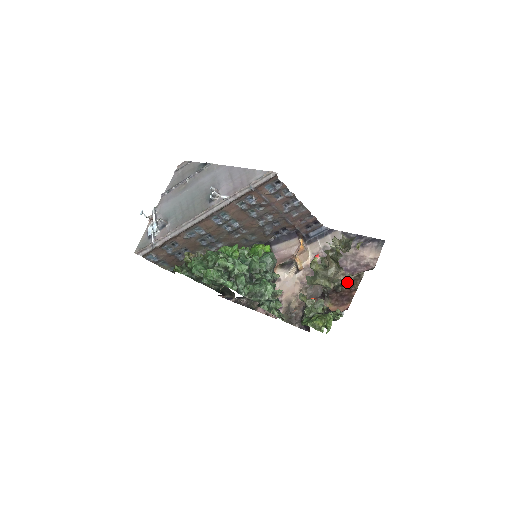
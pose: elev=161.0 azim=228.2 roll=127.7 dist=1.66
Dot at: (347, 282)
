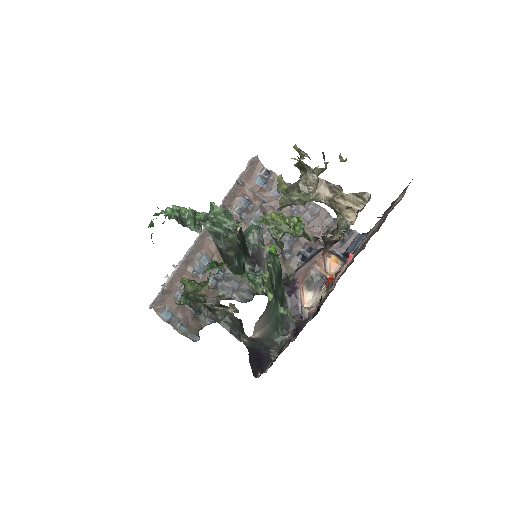
Dot at: (354, 219)
